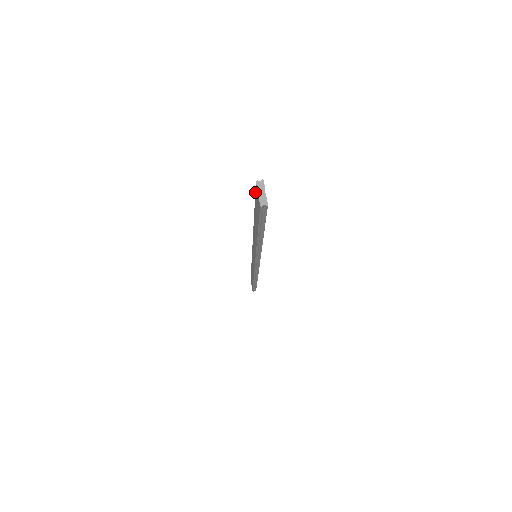
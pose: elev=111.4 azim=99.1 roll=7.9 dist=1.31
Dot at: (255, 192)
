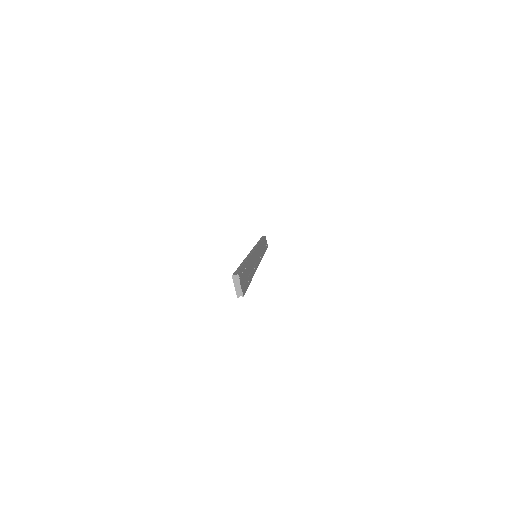
Dot at: occluded
